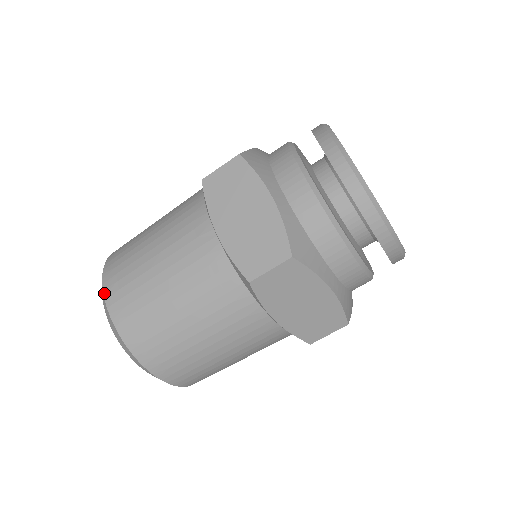
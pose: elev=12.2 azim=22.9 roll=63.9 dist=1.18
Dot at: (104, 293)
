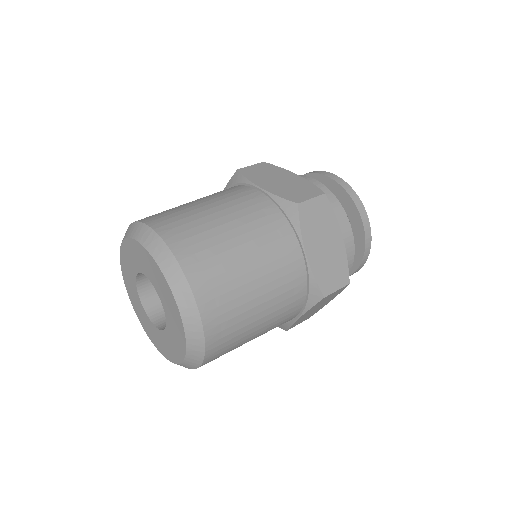
Dot at: (147, 223)
